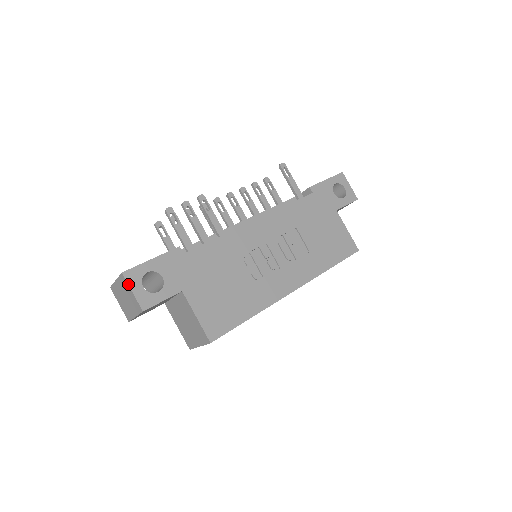
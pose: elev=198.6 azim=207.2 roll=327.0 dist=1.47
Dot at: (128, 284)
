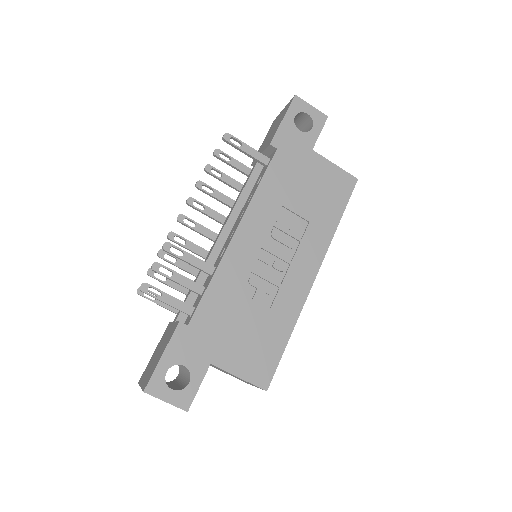
Dot at: occluded
